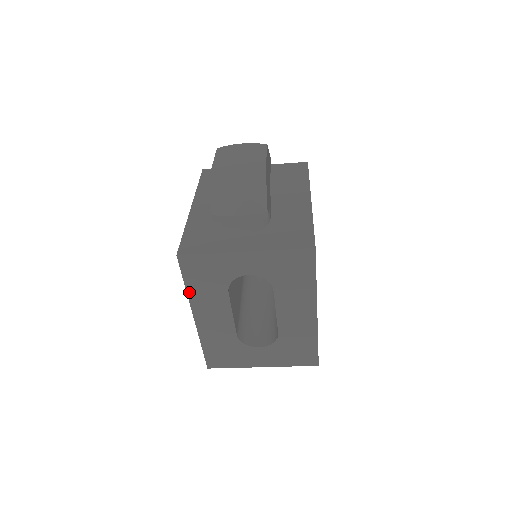
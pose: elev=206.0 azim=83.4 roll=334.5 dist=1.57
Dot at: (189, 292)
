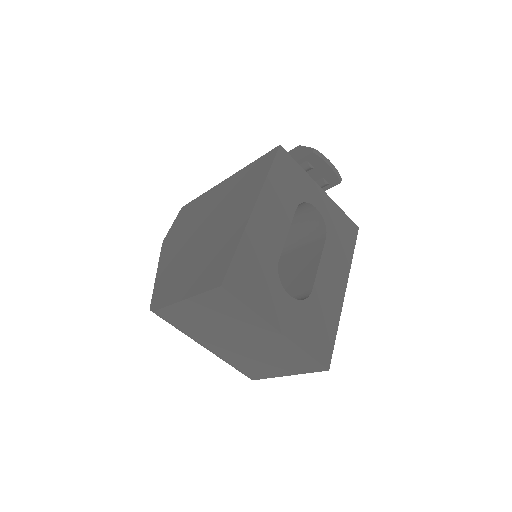
Dot at: (268, 179)
